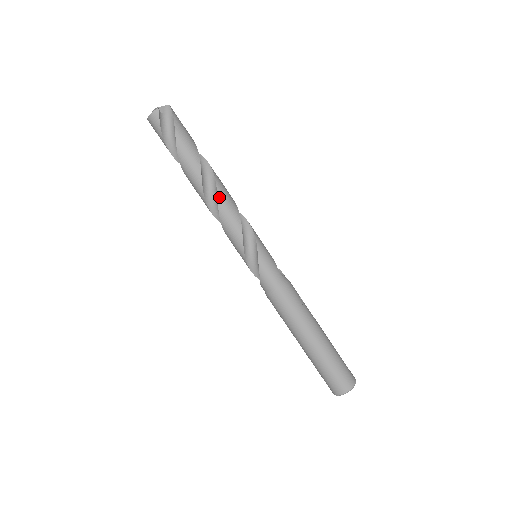
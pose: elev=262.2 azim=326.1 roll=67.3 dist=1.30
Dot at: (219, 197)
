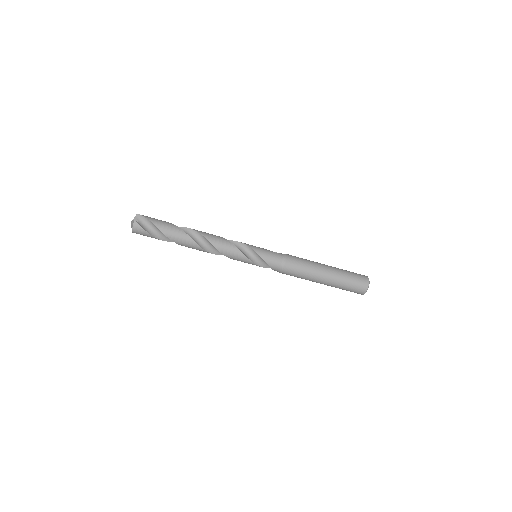
Dot at: (209, 240)
